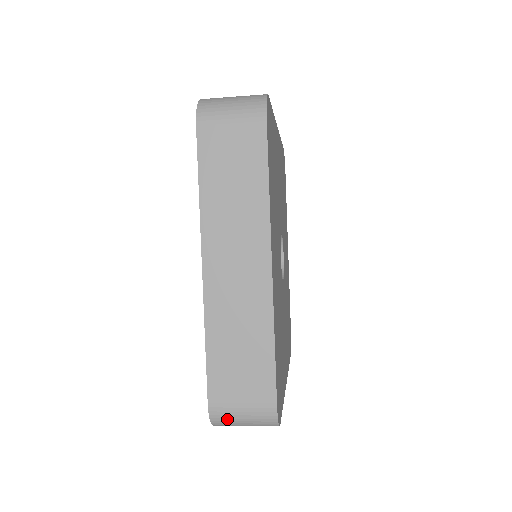
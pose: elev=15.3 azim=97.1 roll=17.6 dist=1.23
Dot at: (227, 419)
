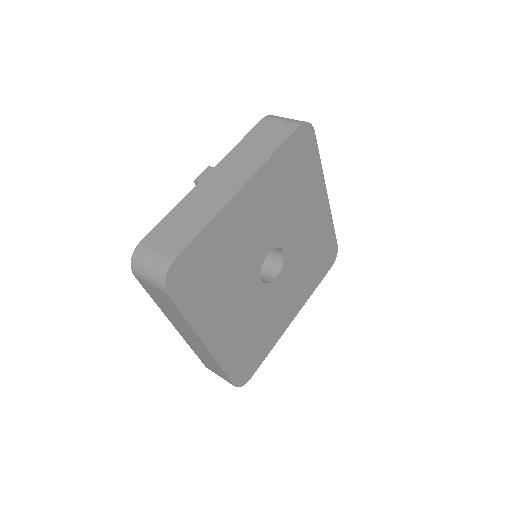
Dot at: occluded
